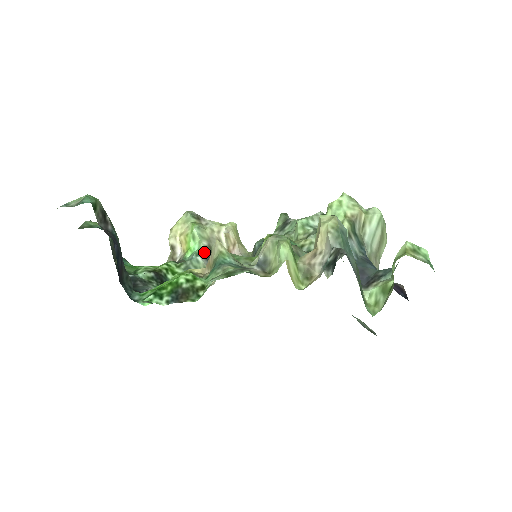
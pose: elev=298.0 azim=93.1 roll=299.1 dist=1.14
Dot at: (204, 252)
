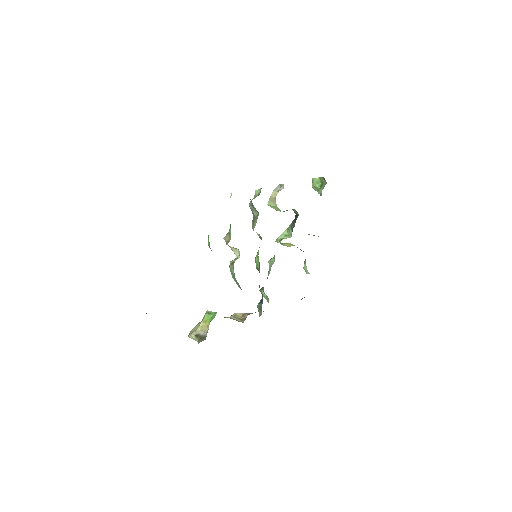
Dot at: occluded
